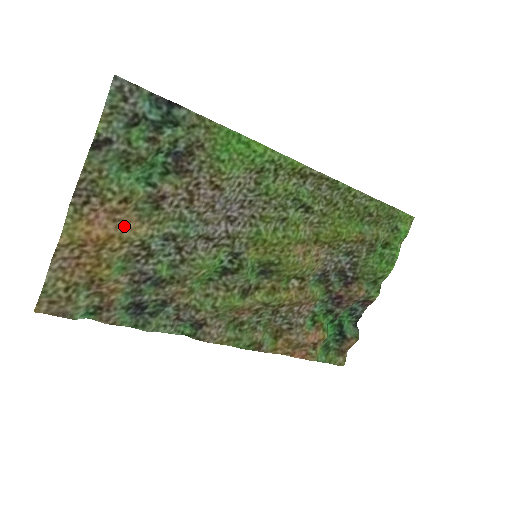
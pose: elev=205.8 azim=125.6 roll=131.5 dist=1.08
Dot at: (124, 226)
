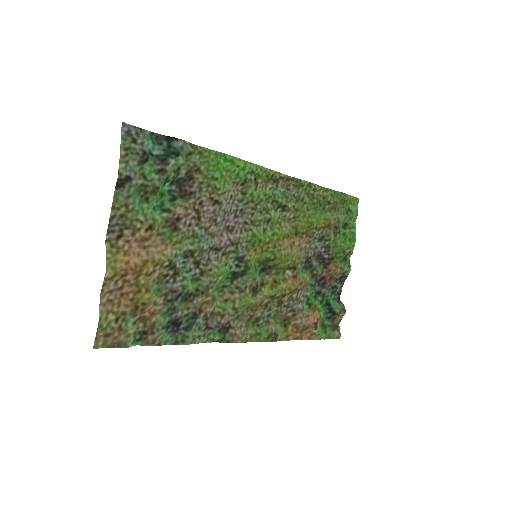
Dot at: (153, 251)
